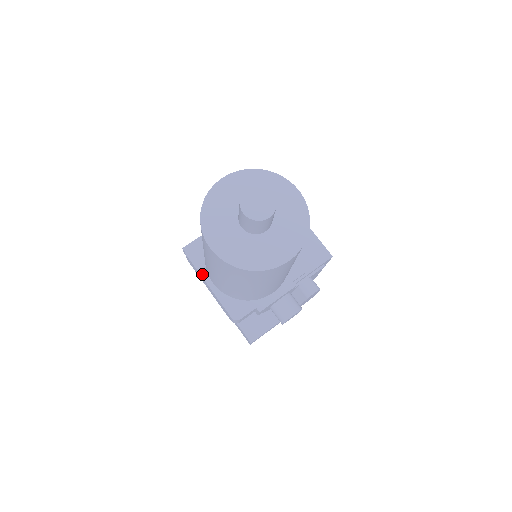
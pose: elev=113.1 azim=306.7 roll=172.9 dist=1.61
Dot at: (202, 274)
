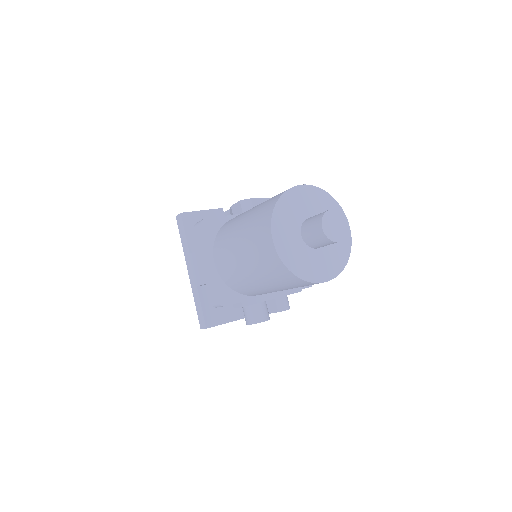
Dot at: (208, 250)
